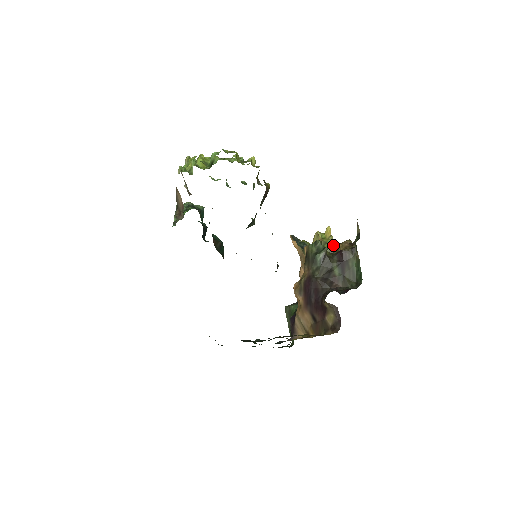
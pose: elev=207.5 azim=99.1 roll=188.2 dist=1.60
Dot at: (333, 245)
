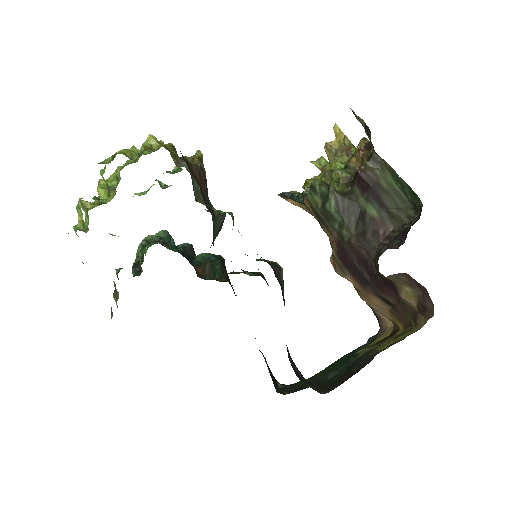
Dot at: (343, 168)
